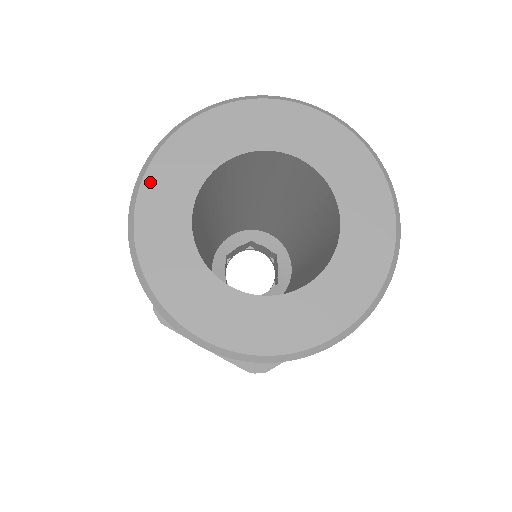
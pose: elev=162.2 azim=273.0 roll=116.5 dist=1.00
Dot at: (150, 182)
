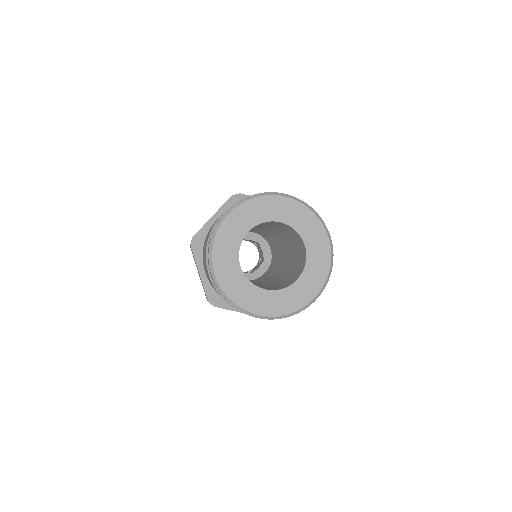
Dot at: (216, 253)
